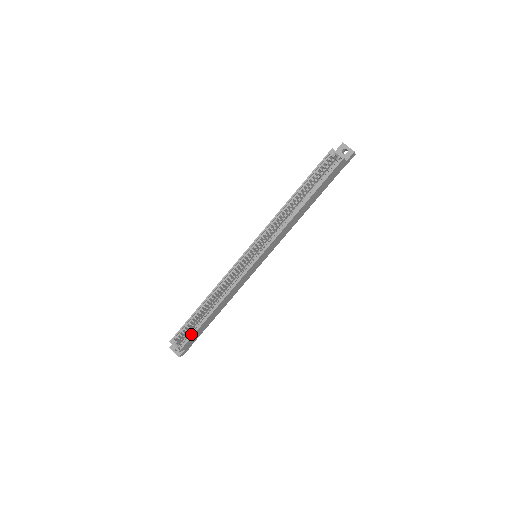
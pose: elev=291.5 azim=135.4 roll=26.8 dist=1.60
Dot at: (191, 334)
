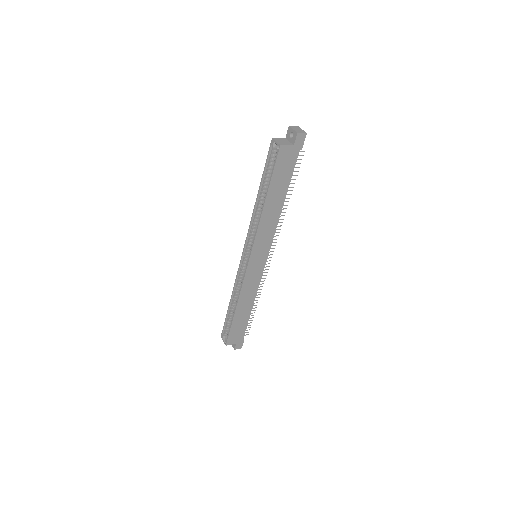
Dot at: (230, 330)
